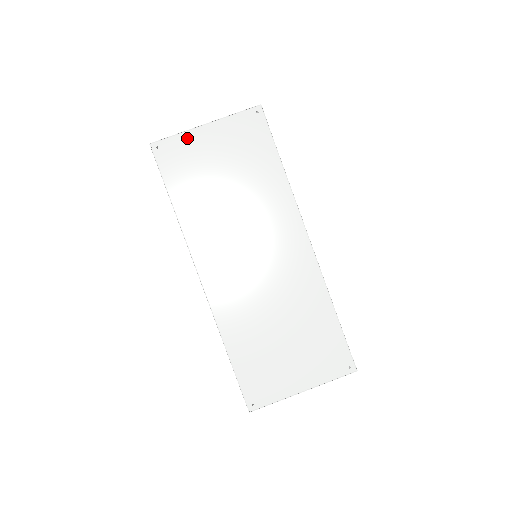
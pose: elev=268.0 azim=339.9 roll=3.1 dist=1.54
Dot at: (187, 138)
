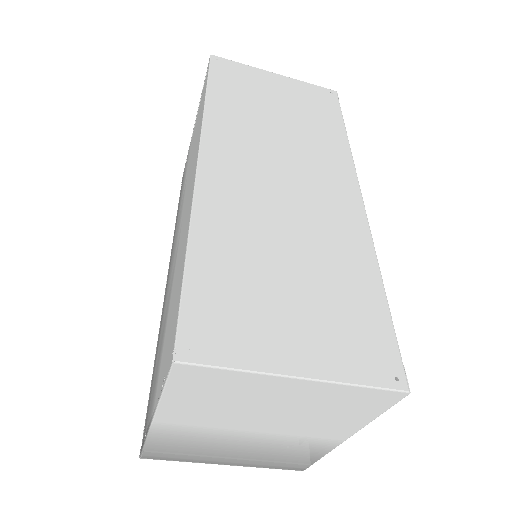
Dot at: (252, 70)
